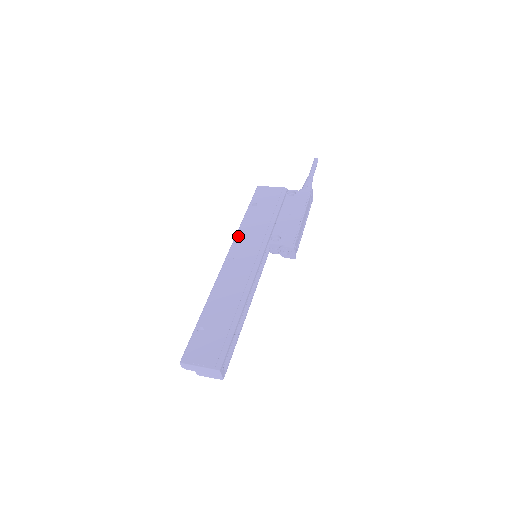
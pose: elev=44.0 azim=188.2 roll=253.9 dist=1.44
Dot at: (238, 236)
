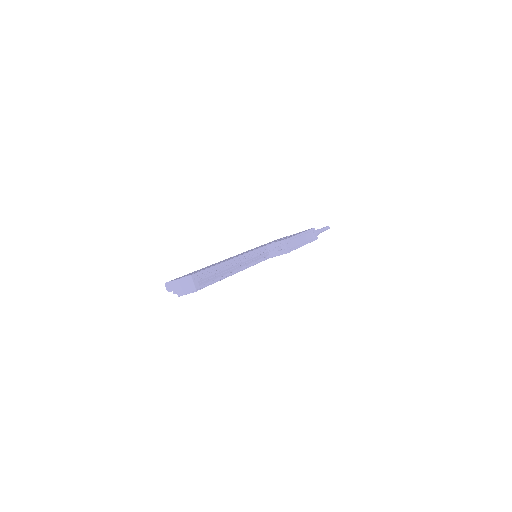
Dot at: (246, 251)
